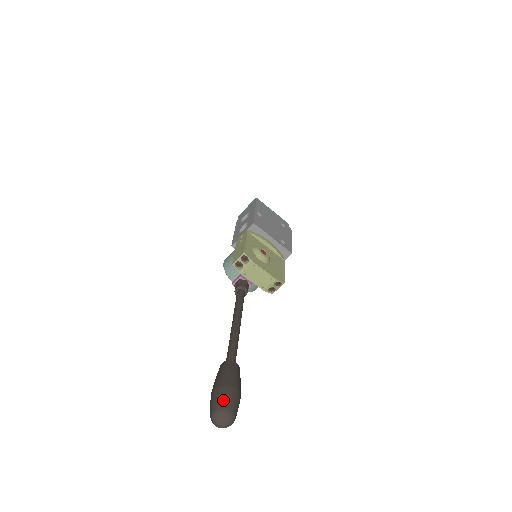
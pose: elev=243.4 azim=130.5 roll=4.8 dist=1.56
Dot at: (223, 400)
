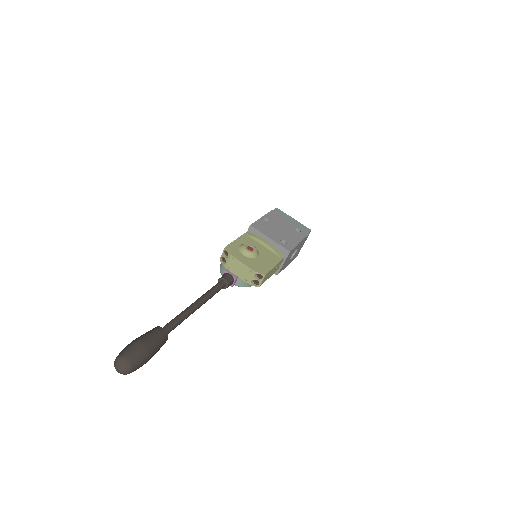
Dot at: (125, 350)
